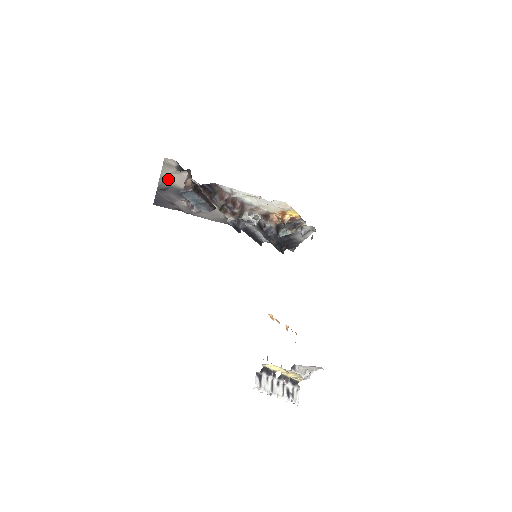
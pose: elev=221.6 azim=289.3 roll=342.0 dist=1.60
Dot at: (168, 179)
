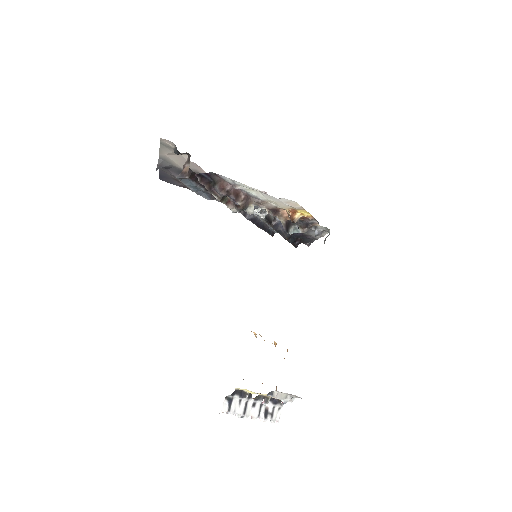
Dot at: (168, 159)
